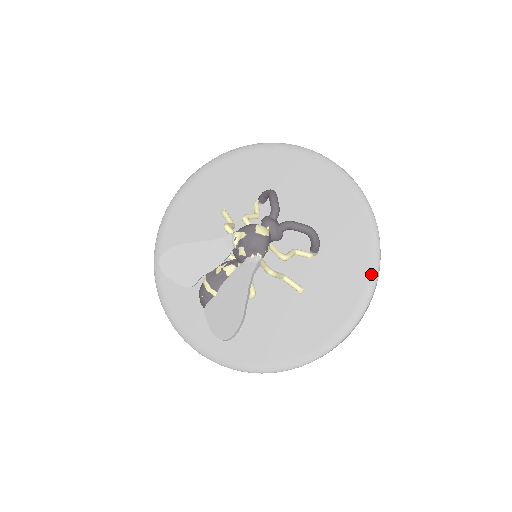
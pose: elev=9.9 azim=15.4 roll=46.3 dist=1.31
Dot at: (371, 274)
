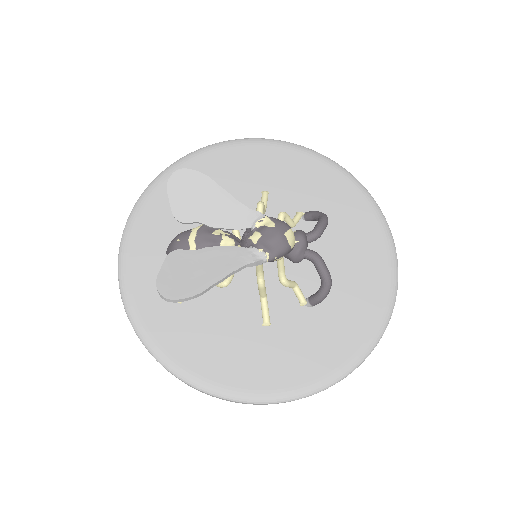
Dot at: (340, 370)
